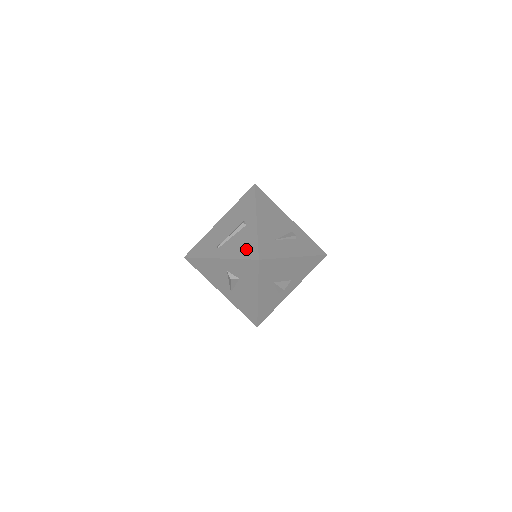
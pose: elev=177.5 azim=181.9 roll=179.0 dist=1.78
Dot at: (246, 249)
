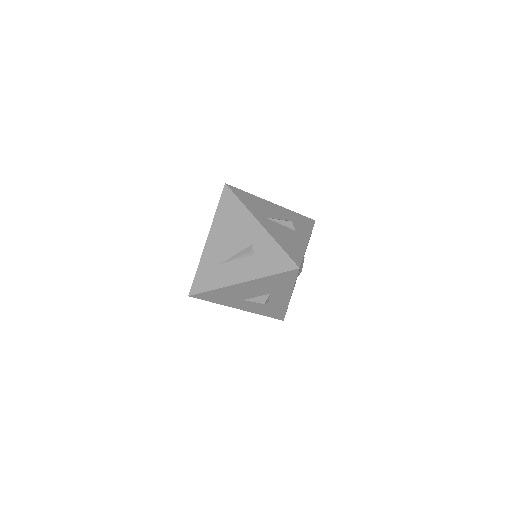
Dot at: occluded
